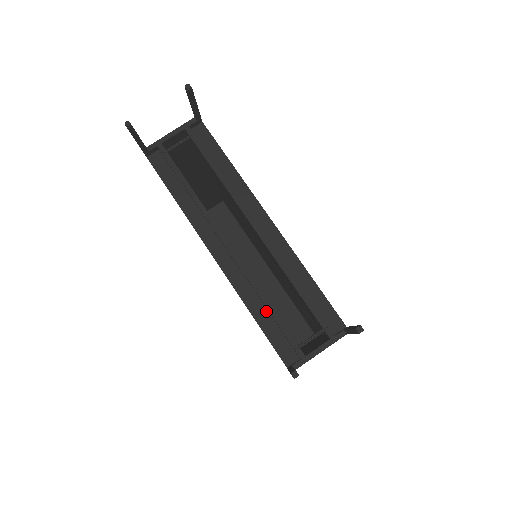
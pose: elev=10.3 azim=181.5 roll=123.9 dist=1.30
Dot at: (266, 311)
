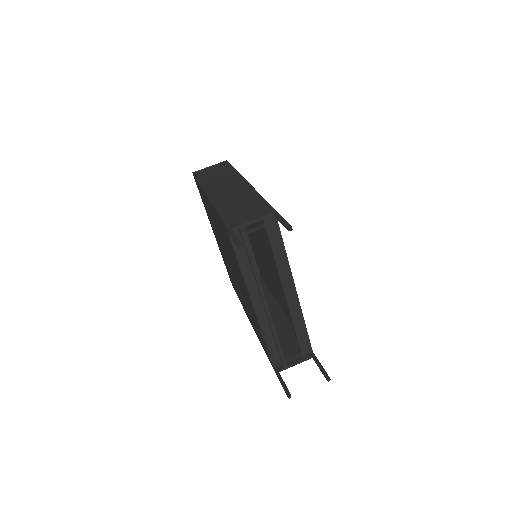
Dot at: (273, 339)
